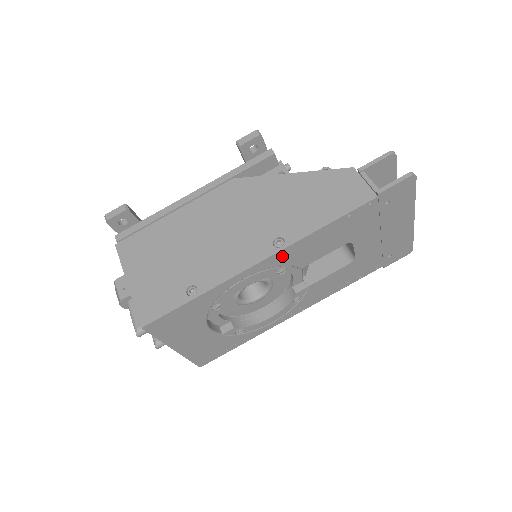
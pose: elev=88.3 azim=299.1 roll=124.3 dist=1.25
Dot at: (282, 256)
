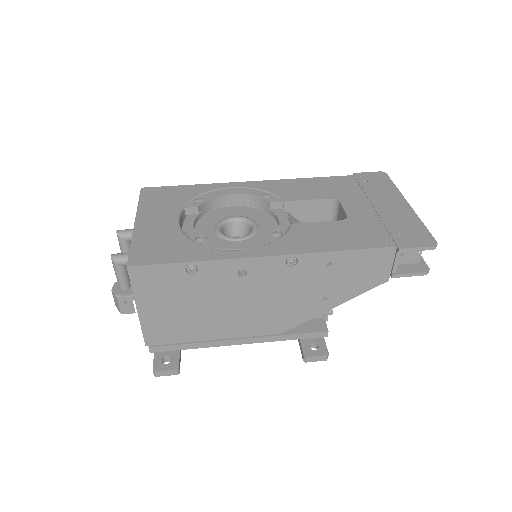
Dot at: (269, 185)
